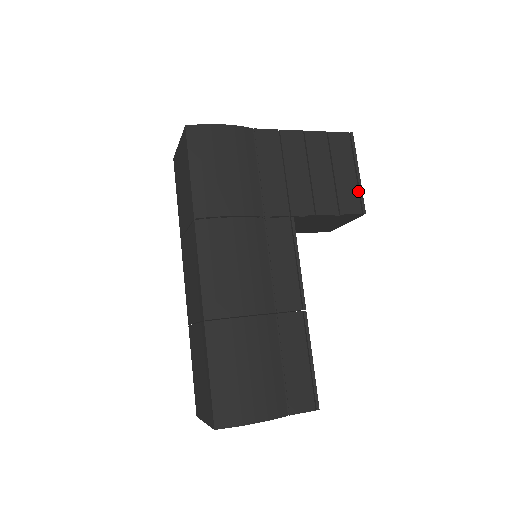
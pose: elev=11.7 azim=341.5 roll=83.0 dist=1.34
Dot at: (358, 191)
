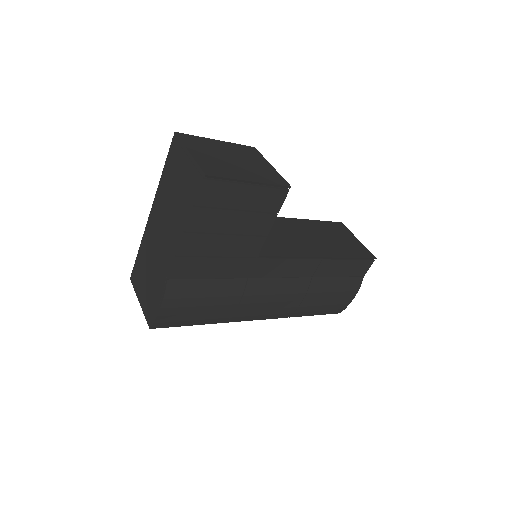
Dot at: (268, 188)
